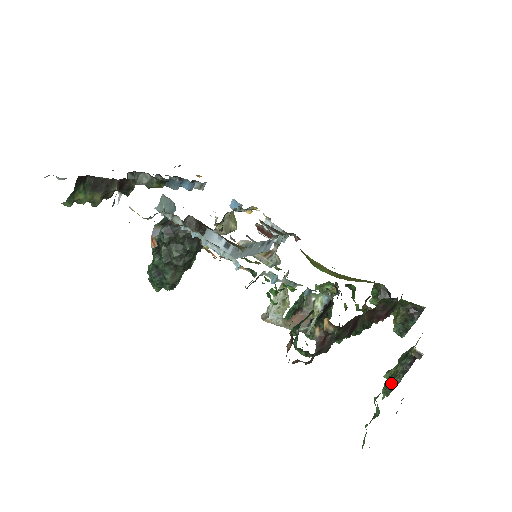
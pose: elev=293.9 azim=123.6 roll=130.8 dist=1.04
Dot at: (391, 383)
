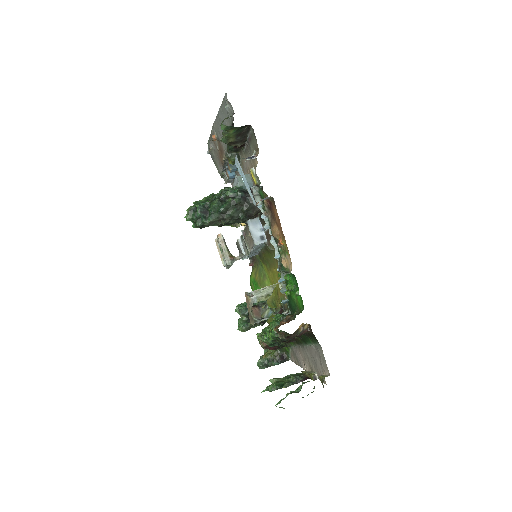
Dot at: (280, 385)
